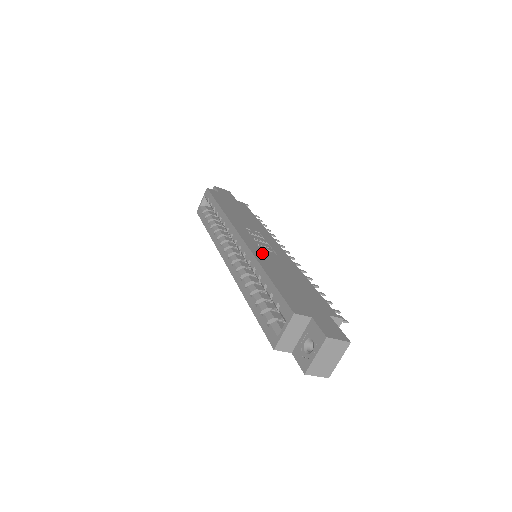
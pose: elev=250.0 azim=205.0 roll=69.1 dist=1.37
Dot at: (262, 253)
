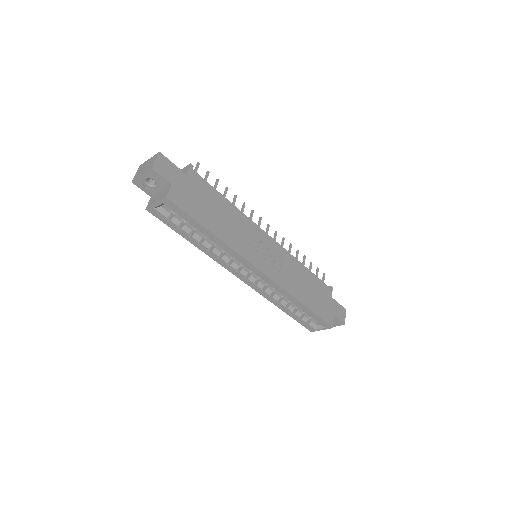
Dot at: (284, 278)
